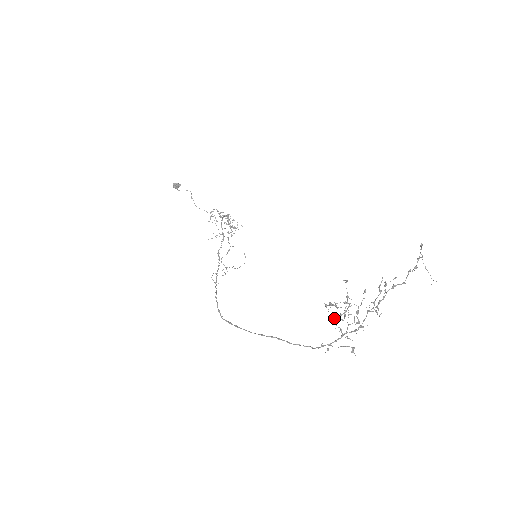
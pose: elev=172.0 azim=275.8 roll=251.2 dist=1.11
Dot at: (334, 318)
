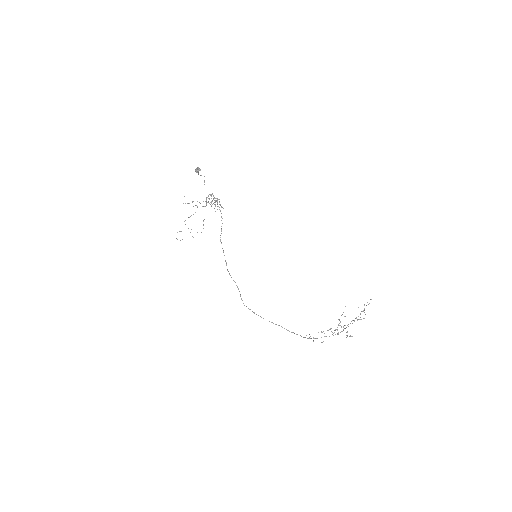
Dot at: occluded
